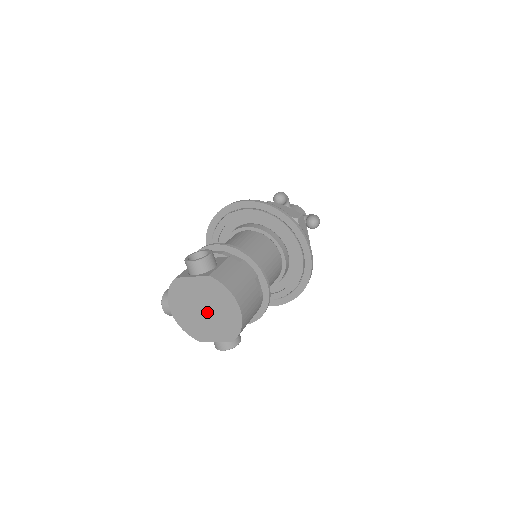
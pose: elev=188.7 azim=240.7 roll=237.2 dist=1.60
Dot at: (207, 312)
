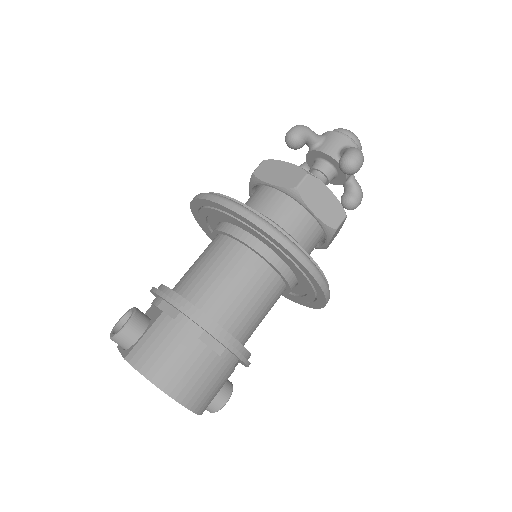
Dot at: occluded
